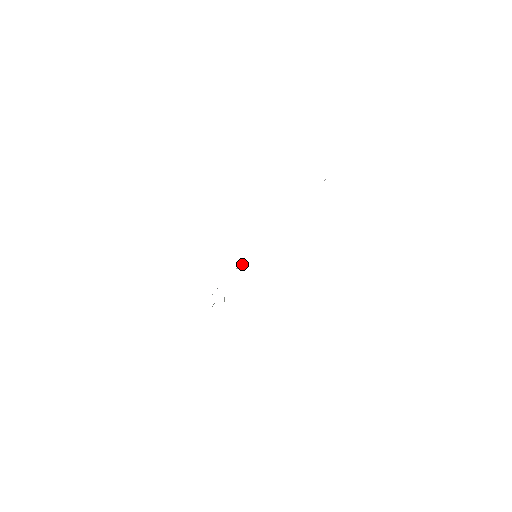
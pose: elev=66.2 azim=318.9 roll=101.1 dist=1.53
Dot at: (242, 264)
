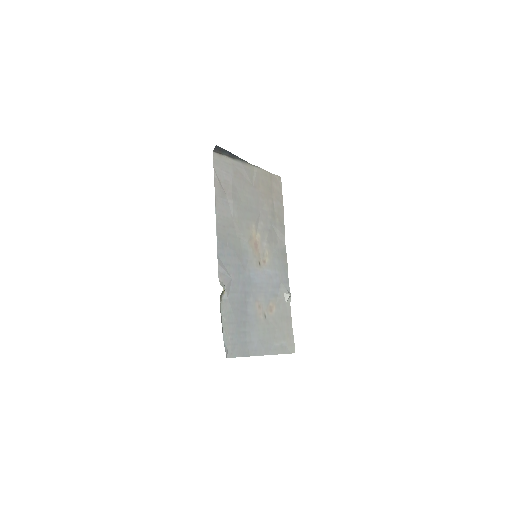
Dot at: (287, 293)
